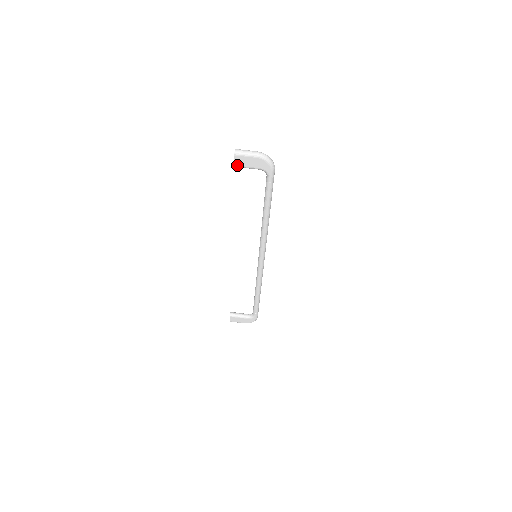
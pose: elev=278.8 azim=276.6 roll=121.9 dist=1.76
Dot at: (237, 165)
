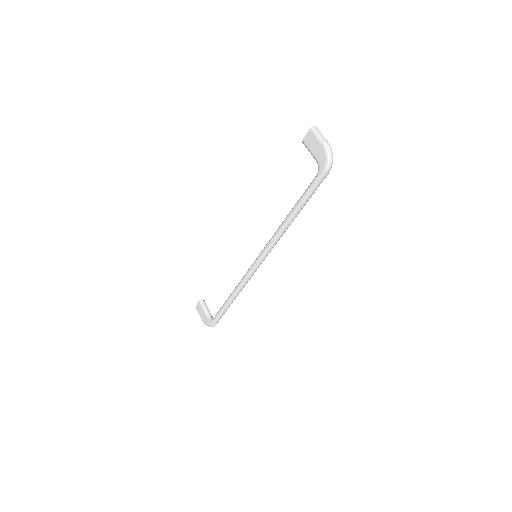
Dot at: (305, 141)
